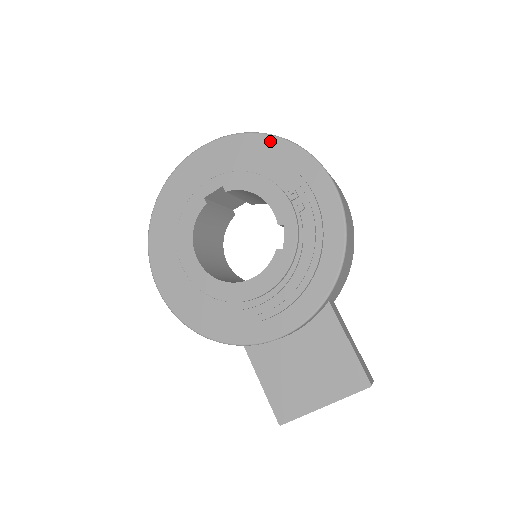
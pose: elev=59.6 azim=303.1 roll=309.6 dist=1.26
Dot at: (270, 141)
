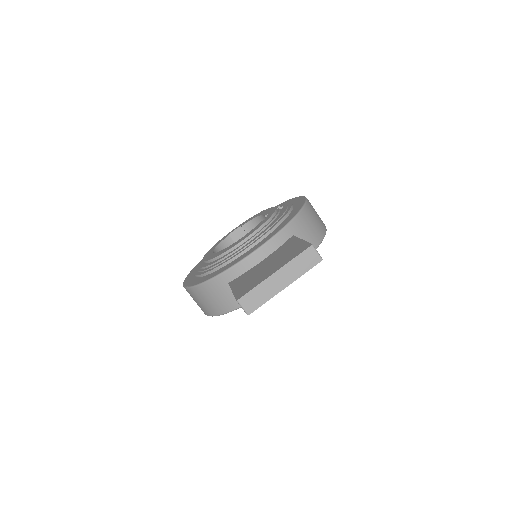
Dot at: occluded
